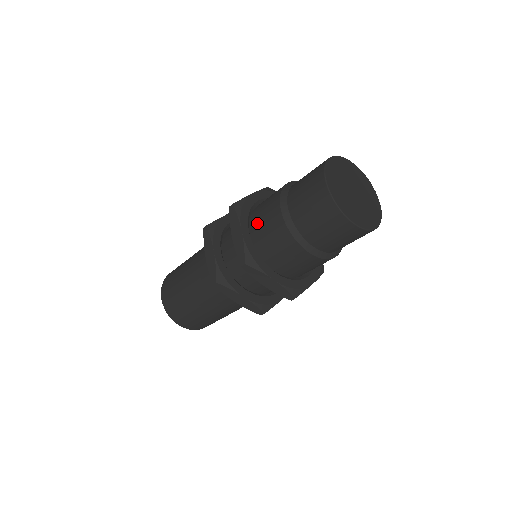
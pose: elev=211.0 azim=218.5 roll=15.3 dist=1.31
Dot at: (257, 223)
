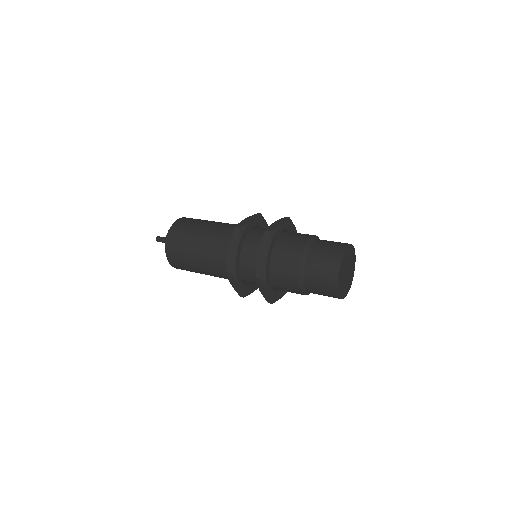
Dot at: (279, 254)
